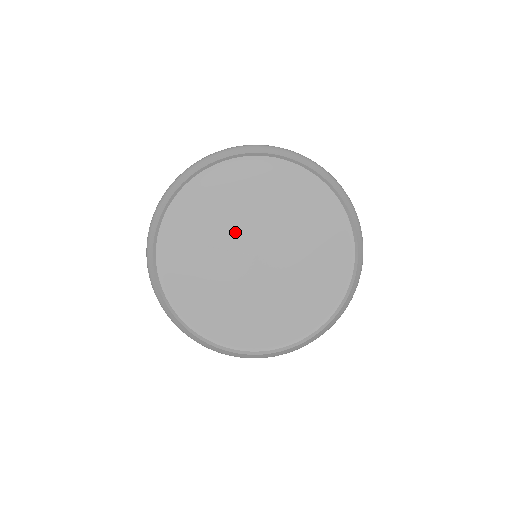
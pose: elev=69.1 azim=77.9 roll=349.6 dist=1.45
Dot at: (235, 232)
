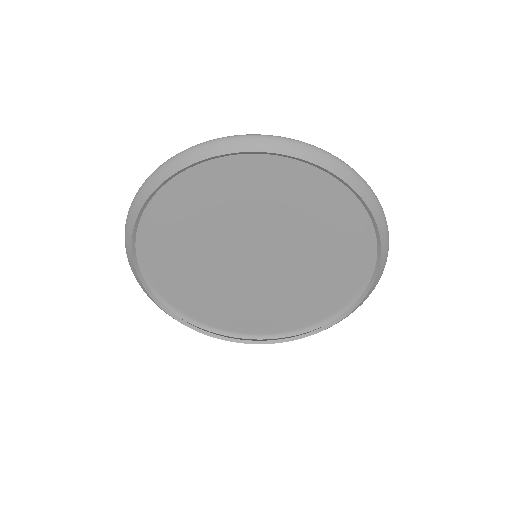
Dot at: (221, 242)
